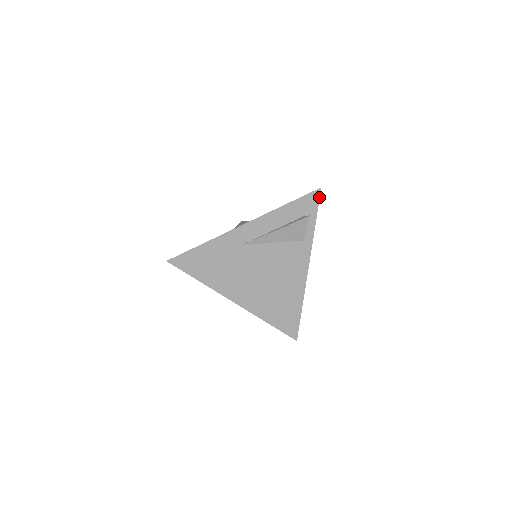
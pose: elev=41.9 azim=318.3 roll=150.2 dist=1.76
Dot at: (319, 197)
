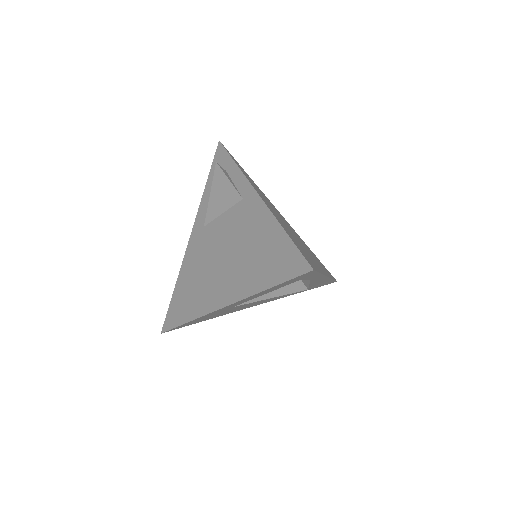
Dot at: (314, 271)
